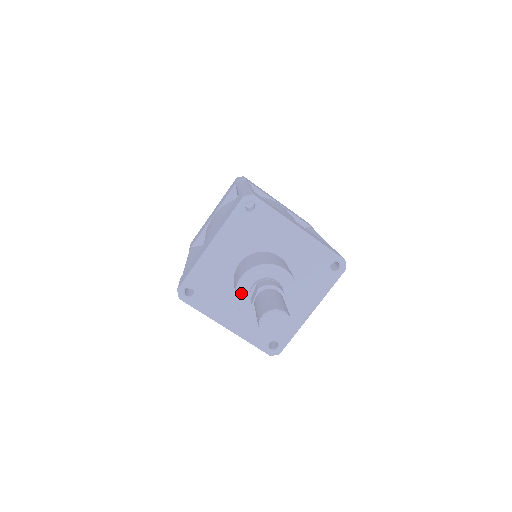
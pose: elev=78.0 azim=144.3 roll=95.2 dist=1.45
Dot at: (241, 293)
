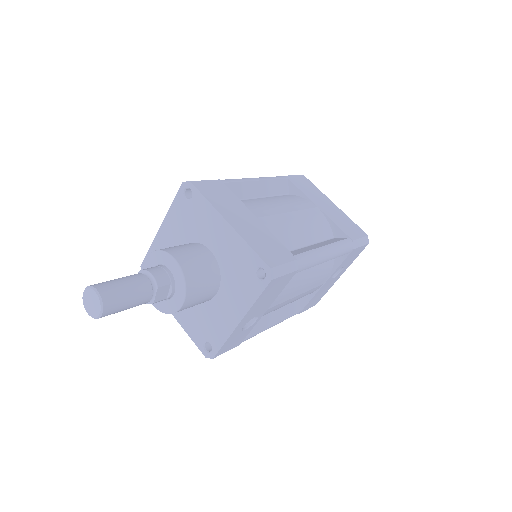
Dot at: occluded
